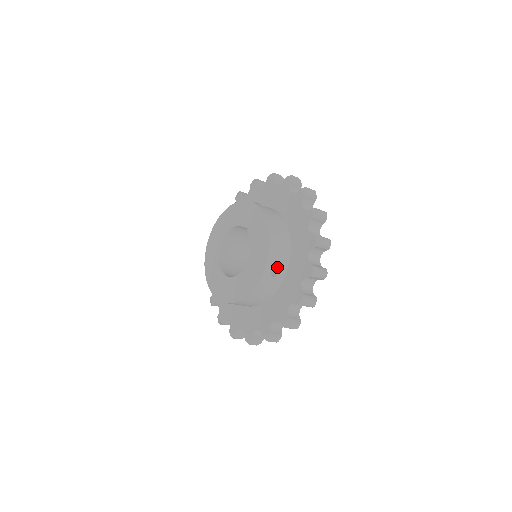
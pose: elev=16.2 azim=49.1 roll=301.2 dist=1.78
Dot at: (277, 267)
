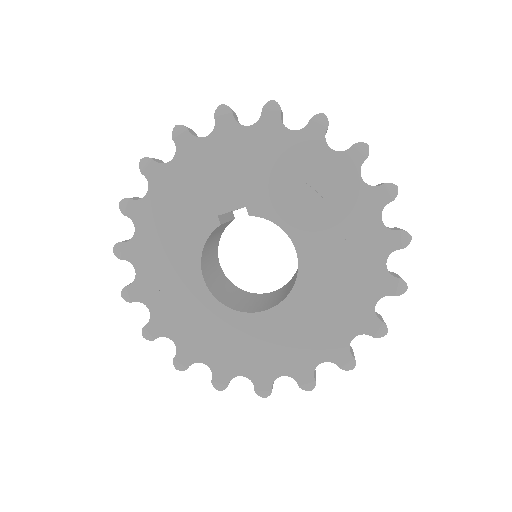
Dot at: occluded
